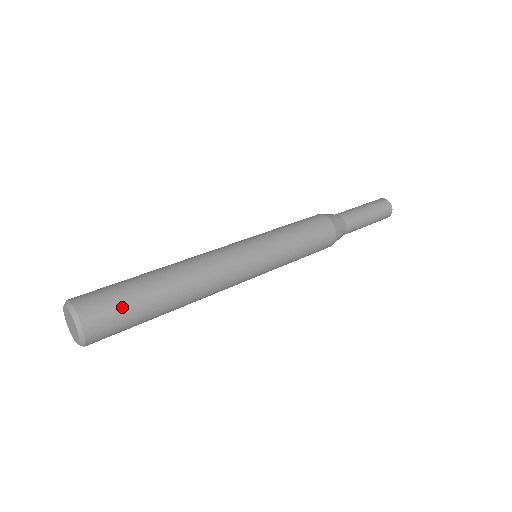
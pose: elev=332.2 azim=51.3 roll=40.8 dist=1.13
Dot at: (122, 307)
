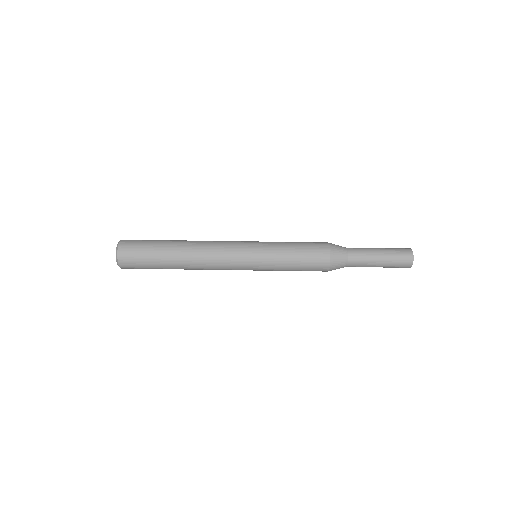
Dot at: (144, 267)
